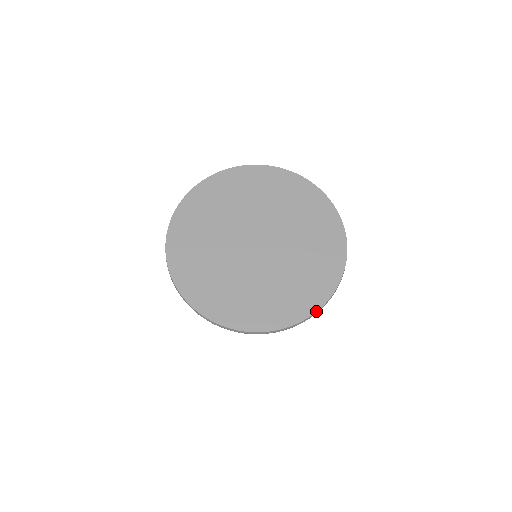
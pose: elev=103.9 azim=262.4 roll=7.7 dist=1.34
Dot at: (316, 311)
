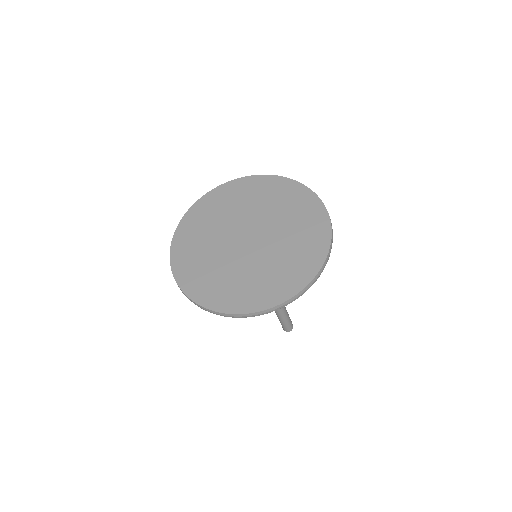
Dot at: (272, 307)
